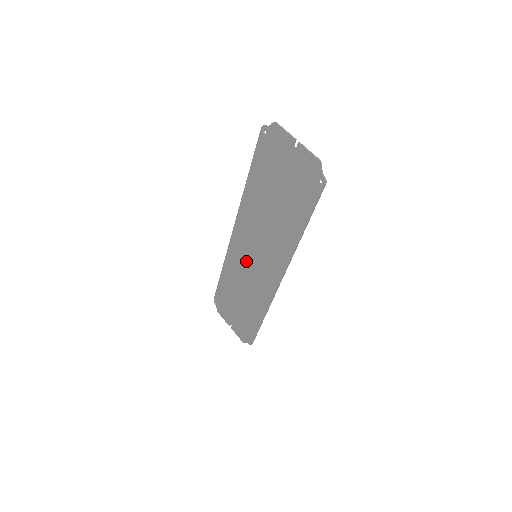
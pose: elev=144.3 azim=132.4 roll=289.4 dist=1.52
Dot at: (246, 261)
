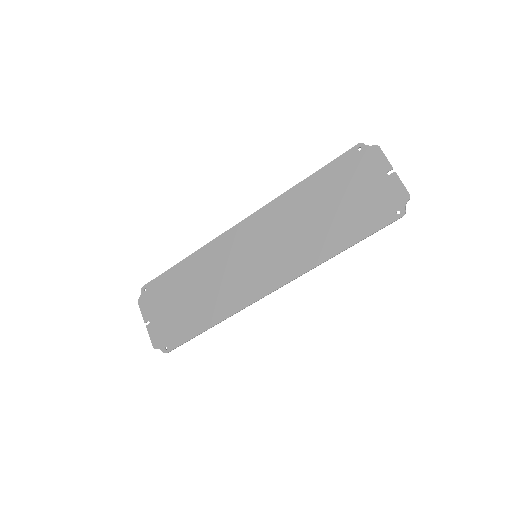
Dot at: (237, 257)
